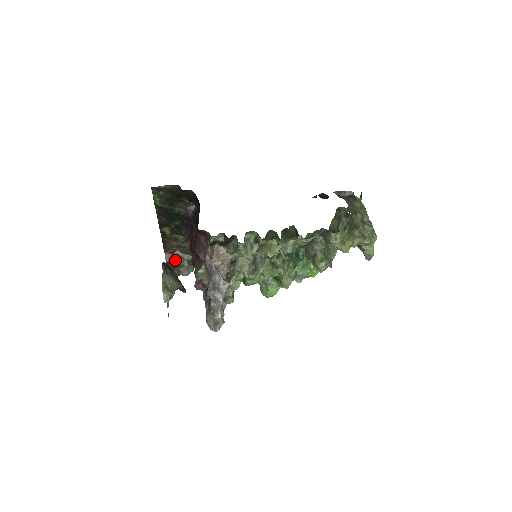
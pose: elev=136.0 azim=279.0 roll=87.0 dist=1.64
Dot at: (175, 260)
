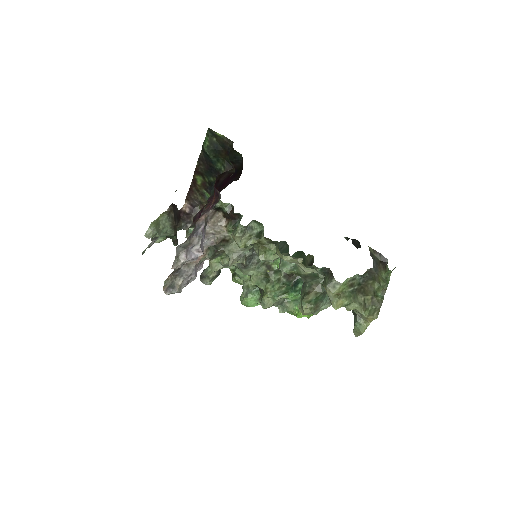
Dot at: (190, 214)
